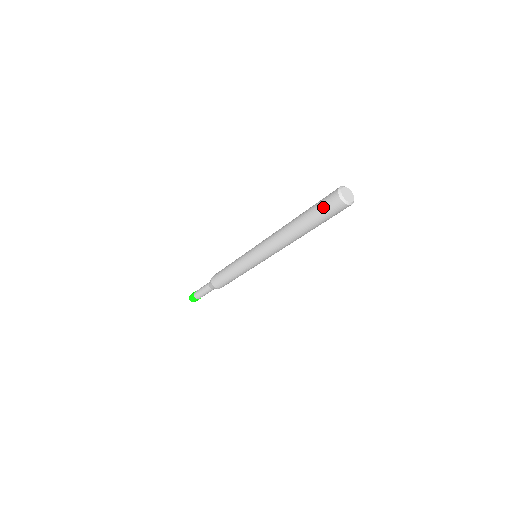
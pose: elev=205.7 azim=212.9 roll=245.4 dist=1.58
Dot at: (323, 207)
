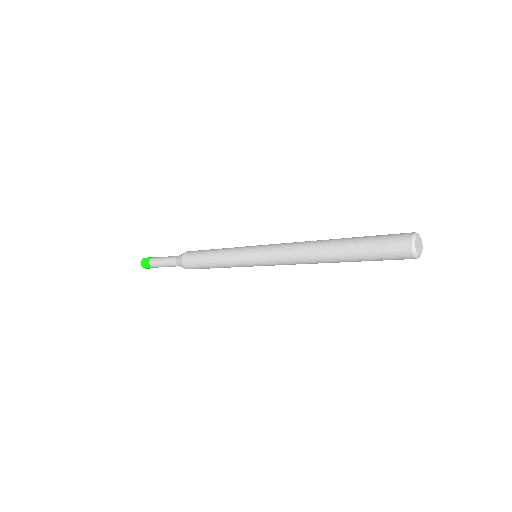
Dot at: (382, 247)
